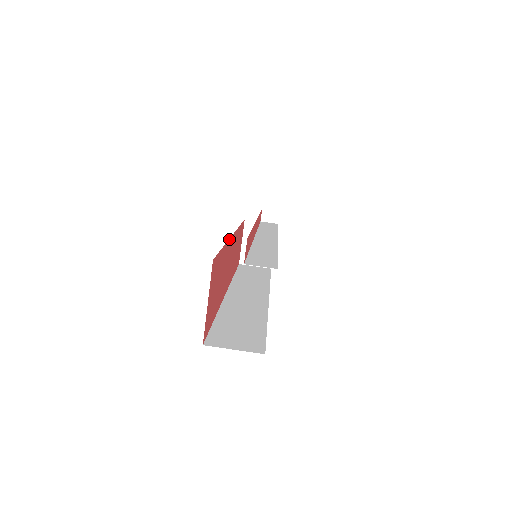
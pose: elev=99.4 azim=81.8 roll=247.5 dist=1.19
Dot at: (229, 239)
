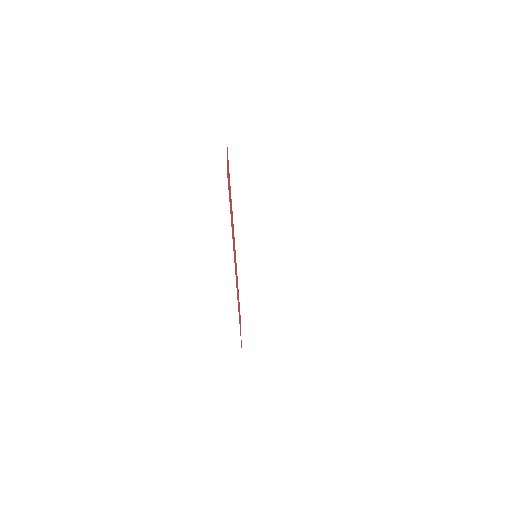
Dot at: (233, 220)
